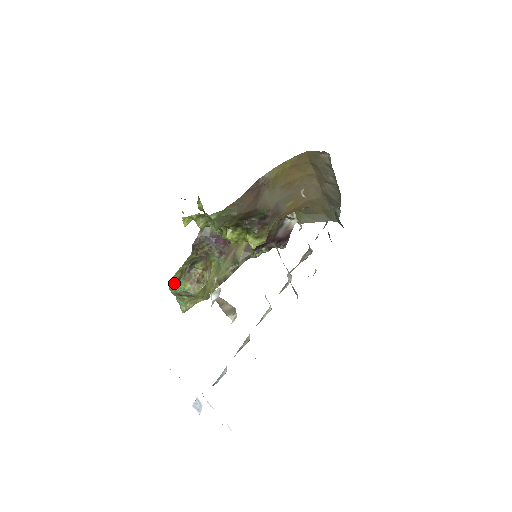
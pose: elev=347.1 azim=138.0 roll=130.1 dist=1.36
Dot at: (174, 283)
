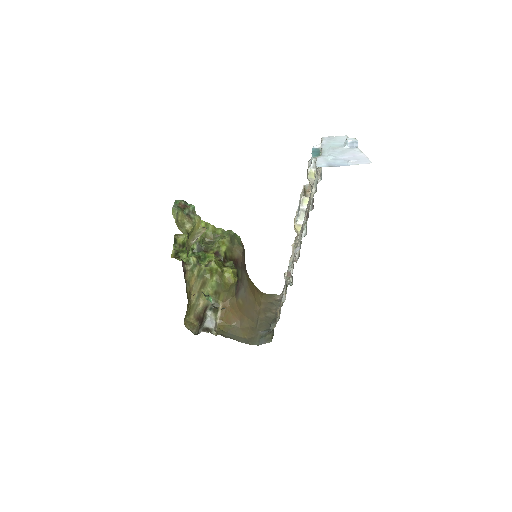
Dot at: occluded
